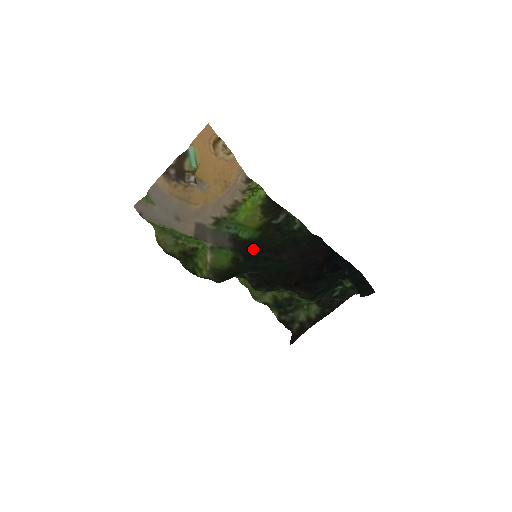
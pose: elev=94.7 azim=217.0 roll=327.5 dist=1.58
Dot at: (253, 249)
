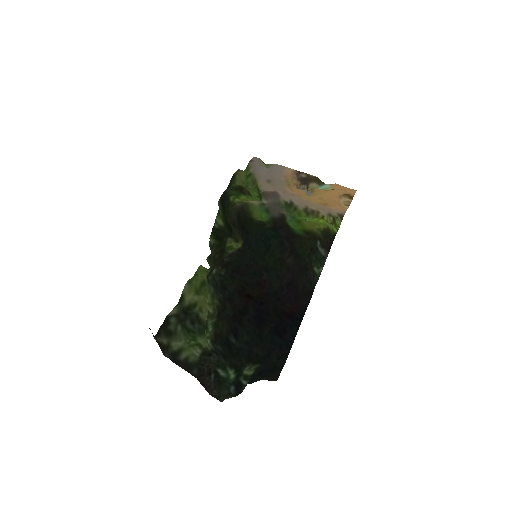
Dot at: (285, 232)
